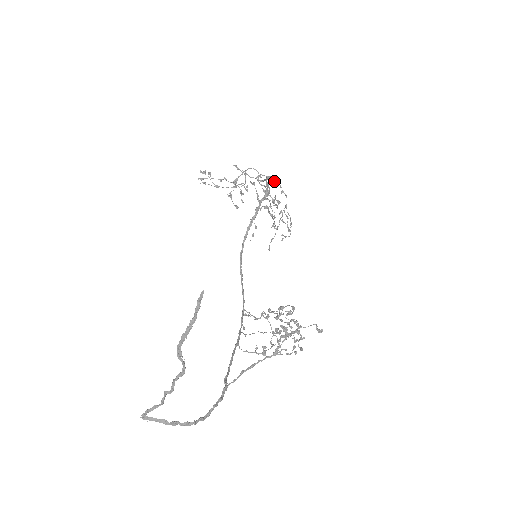
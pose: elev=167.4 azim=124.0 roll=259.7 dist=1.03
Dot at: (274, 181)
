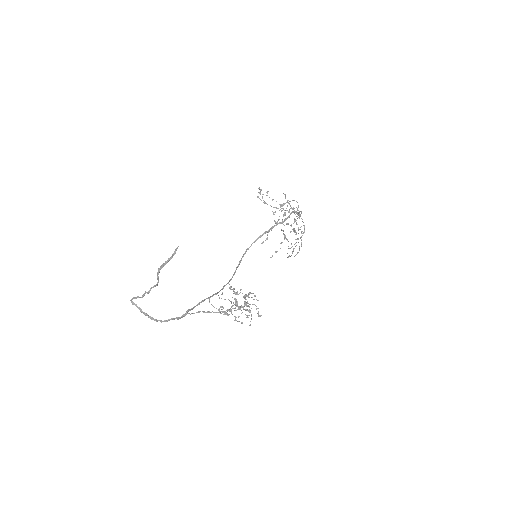
Dot at: (299, 216)
